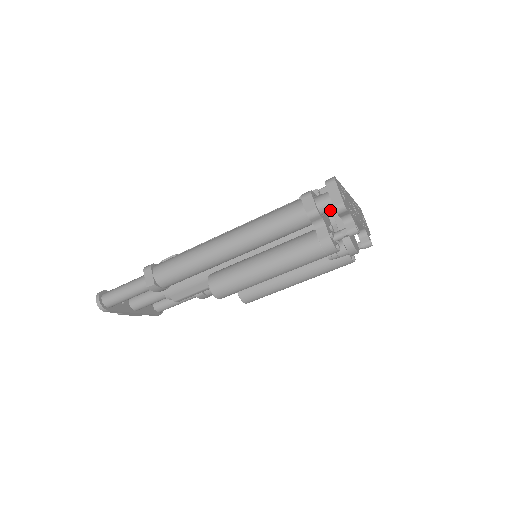
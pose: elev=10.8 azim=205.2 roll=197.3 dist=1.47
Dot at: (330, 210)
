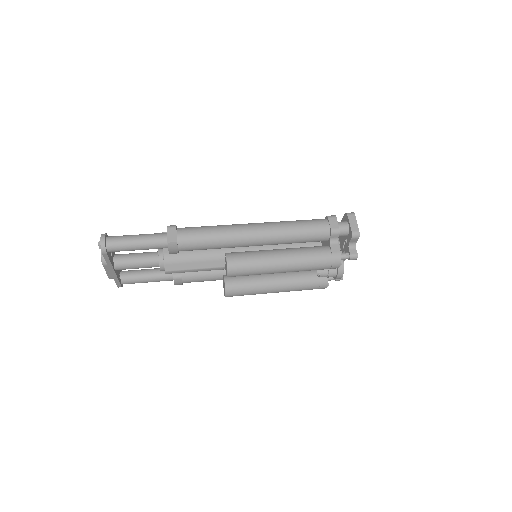
Dot at: (343, 235)
